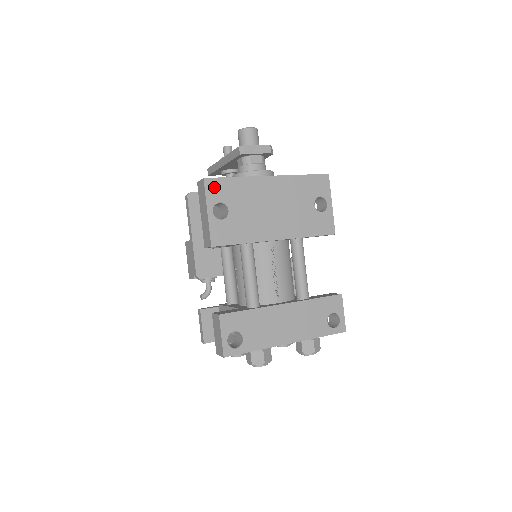
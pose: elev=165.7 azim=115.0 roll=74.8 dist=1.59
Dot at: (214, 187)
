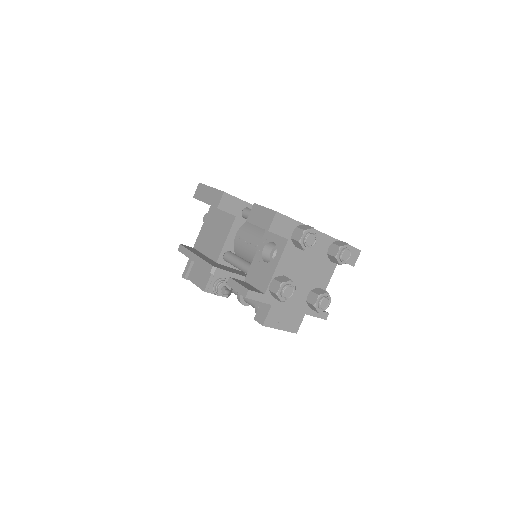
Dot at: occluded
